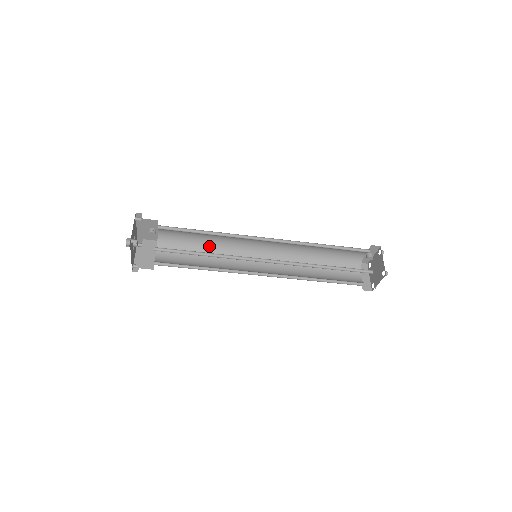
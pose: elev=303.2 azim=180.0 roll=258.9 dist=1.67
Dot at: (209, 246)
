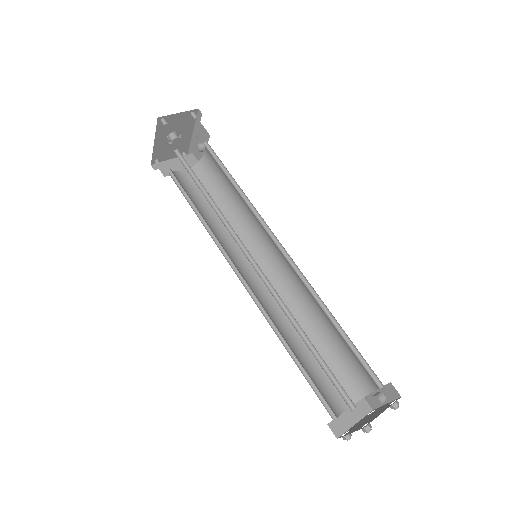
Dot at: (232, 209)
